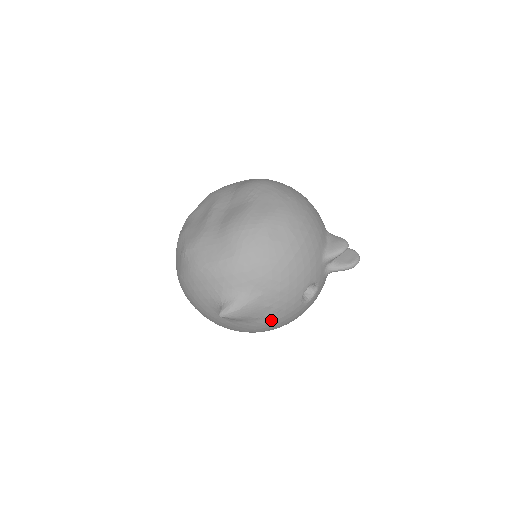
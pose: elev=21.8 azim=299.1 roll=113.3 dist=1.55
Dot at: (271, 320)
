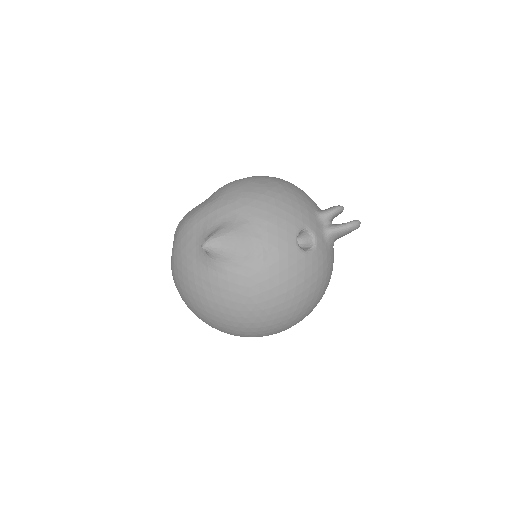
Dot at: (264, 264)
